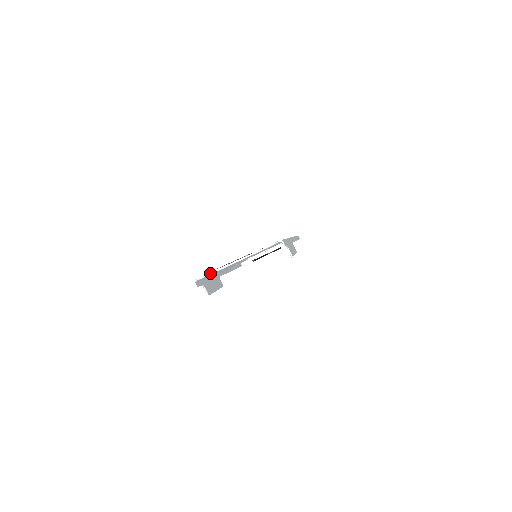
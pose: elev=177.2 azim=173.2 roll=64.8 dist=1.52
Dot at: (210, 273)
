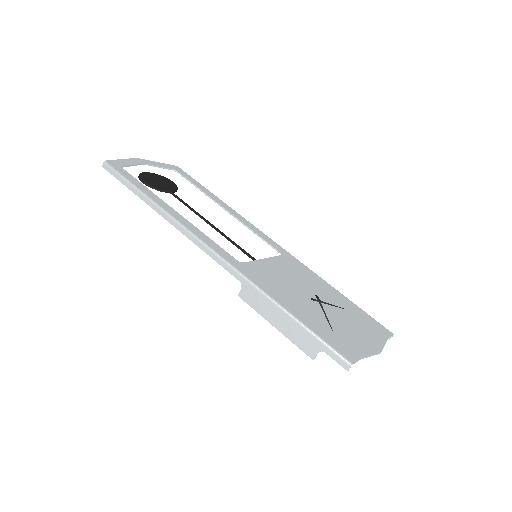
Dot at: (363, 358)
